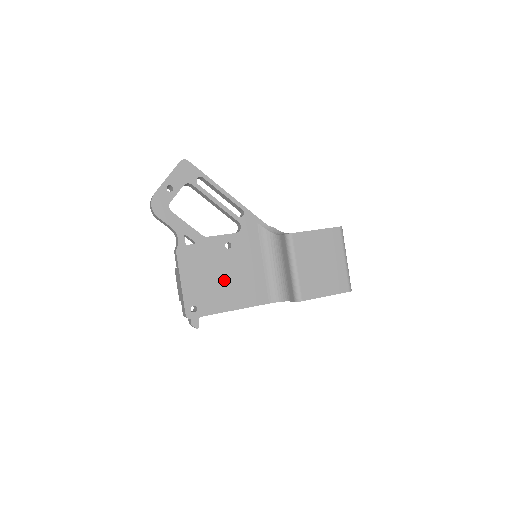
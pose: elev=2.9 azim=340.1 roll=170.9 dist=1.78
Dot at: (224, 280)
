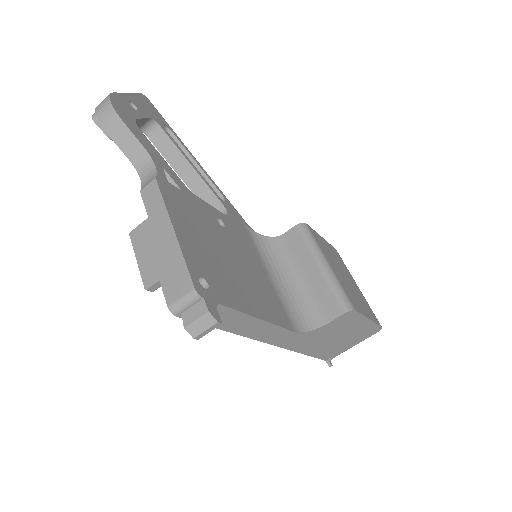
Dot at: (231, 264)
